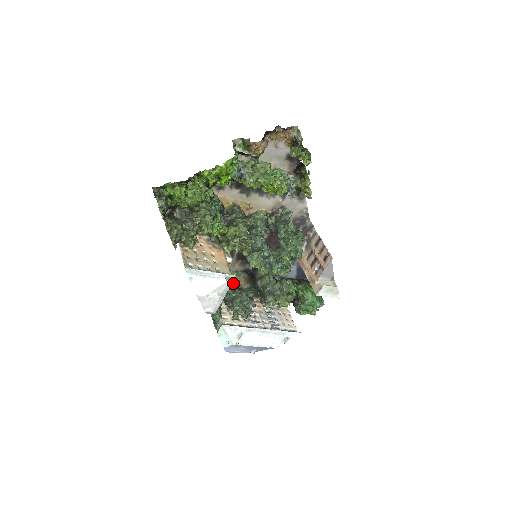
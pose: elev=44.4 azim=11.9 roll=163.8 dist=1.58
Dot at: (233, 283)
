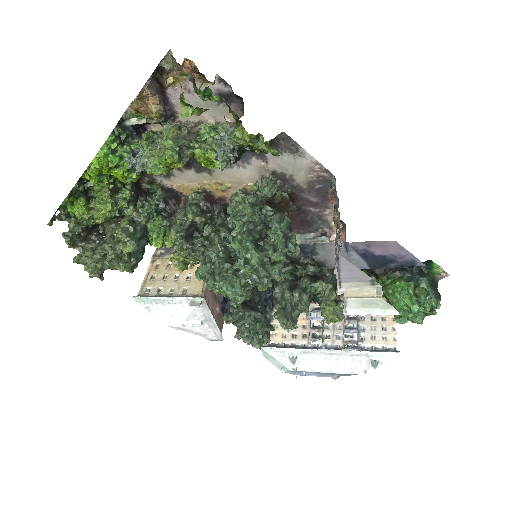
Dot at: occluded
